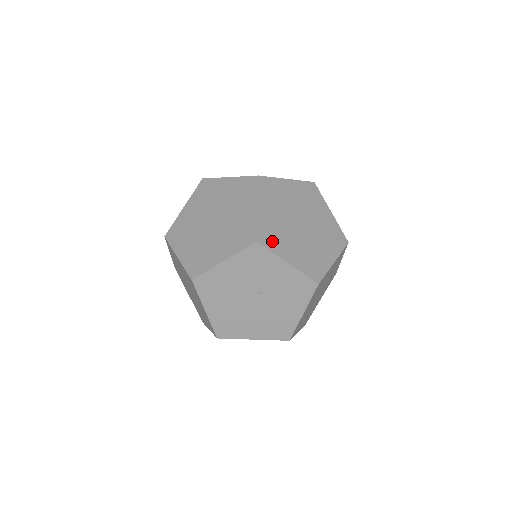
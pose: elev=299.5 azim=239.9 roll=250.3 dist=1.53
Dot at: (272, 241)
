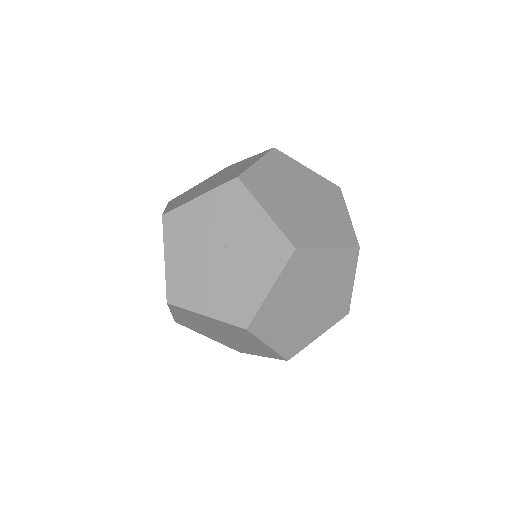
Dot at: (257, 188)
